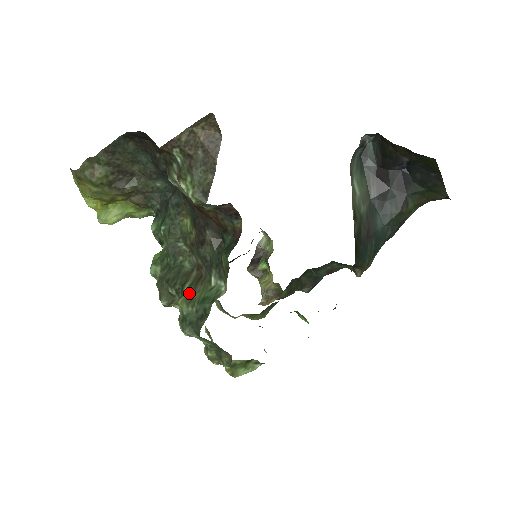
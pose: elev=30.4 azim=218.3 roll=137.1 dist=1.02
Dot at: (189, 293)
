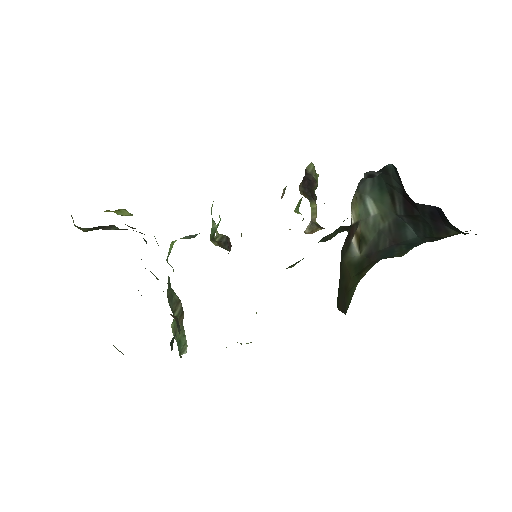
Dot at: (175, 325)
